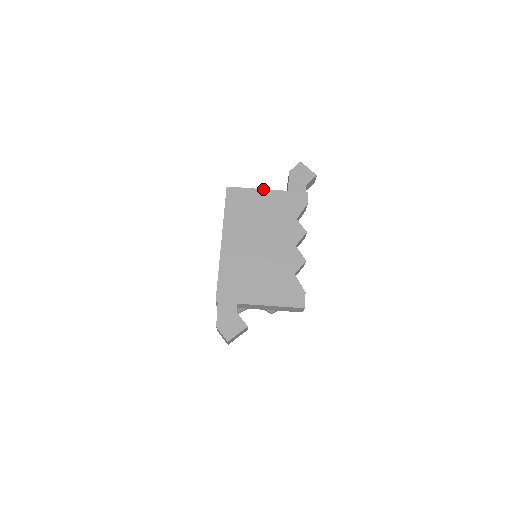
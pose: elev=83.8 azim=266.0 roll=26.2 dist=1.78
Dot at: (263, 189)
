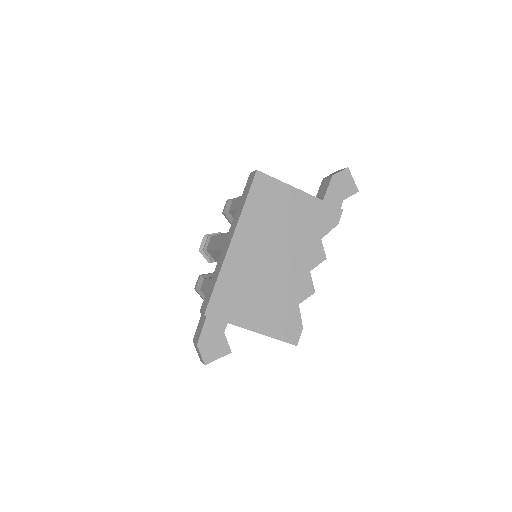
Dot at: occluded
